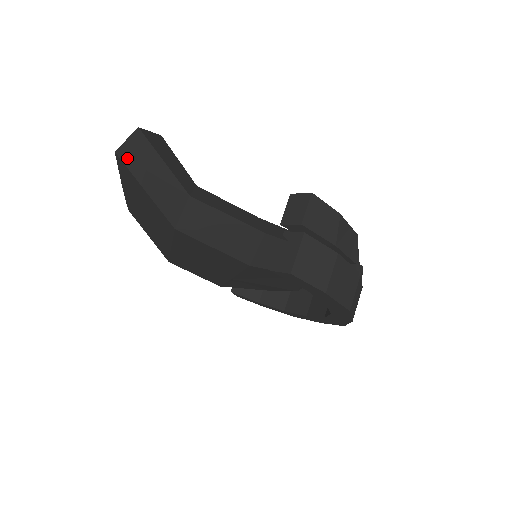
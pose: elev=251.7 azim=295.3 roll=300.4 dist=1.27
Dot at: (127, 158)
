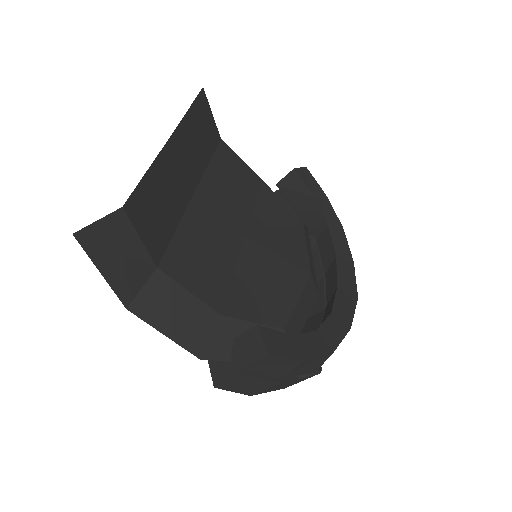
Dot at: occluded
